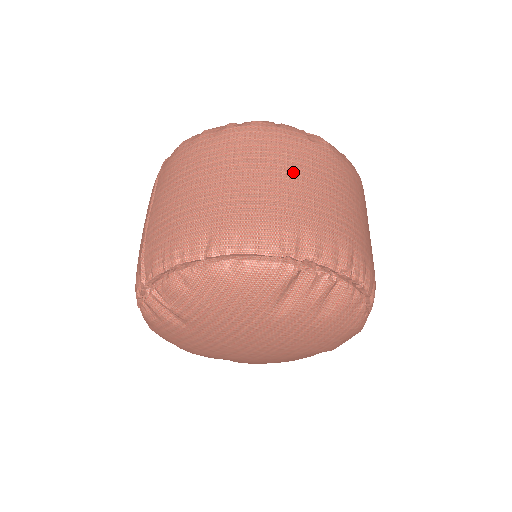
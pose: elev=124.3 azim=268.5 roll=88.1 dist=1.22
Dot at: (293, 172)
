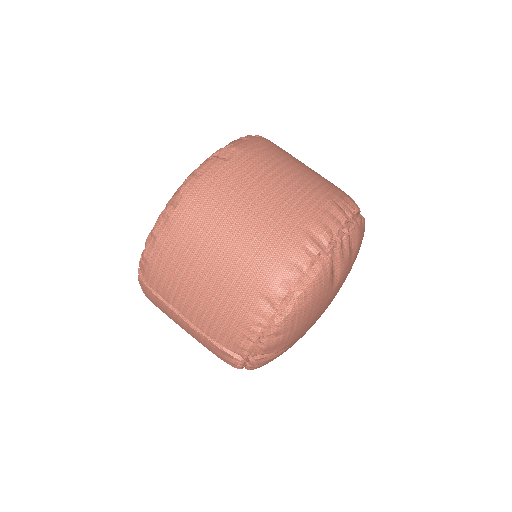
Dot at: (253, 199)
